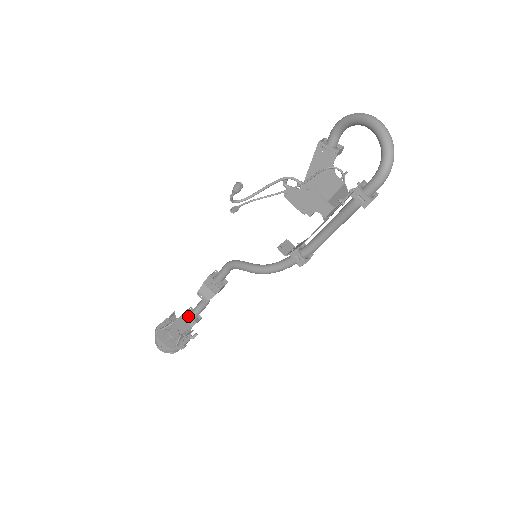
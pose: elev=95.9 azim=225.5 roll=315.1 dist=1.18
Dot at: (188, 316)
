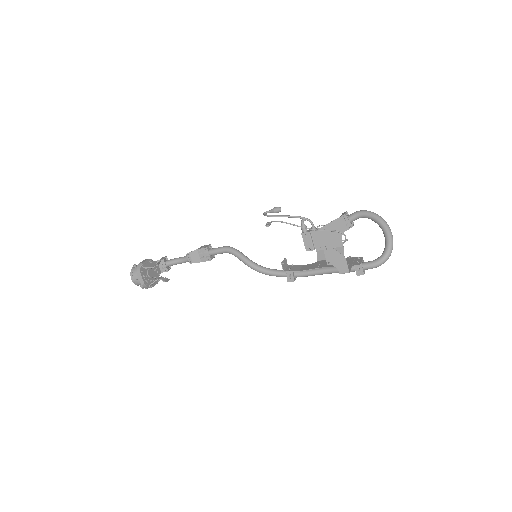
Dot at: (164, 263)
